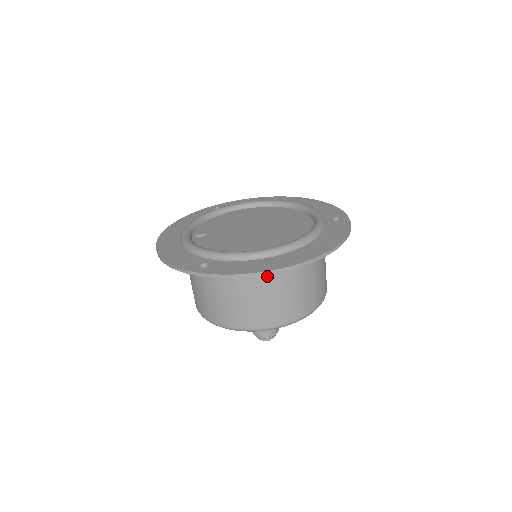
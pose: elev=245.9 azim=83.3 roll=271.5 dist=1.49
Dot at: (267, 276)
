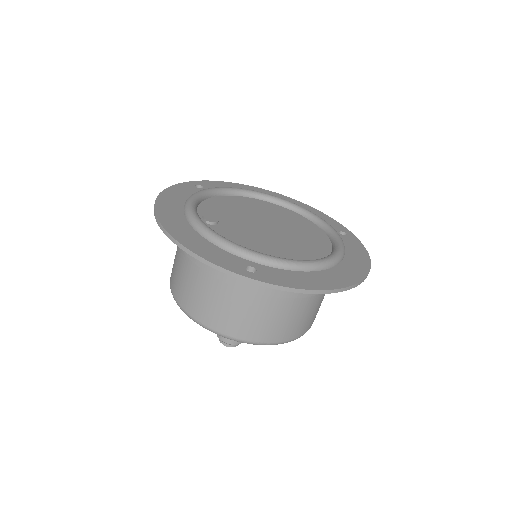
Dot at: occluded
